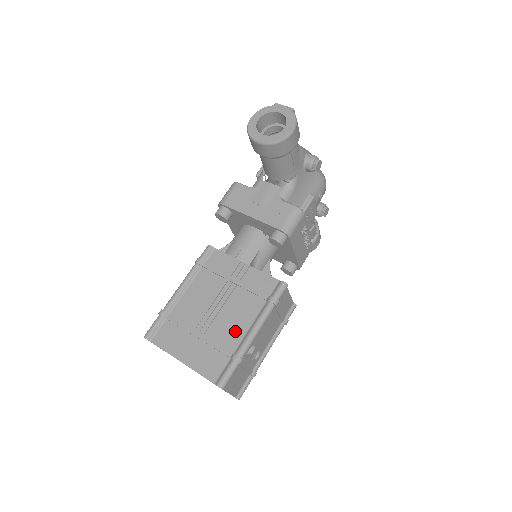
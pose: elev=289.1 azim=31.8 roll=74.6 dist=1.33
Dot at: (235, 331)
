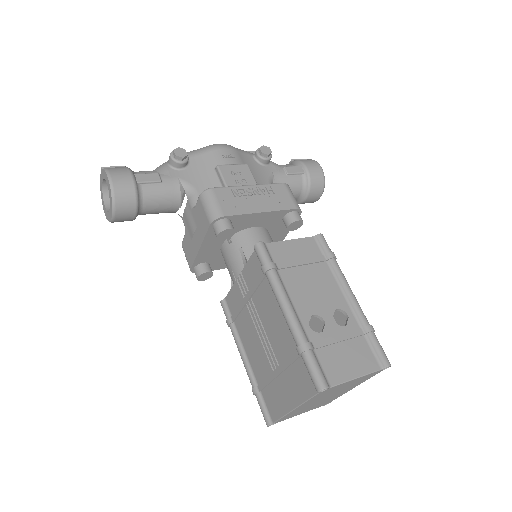
Dot at: (282, 331)
